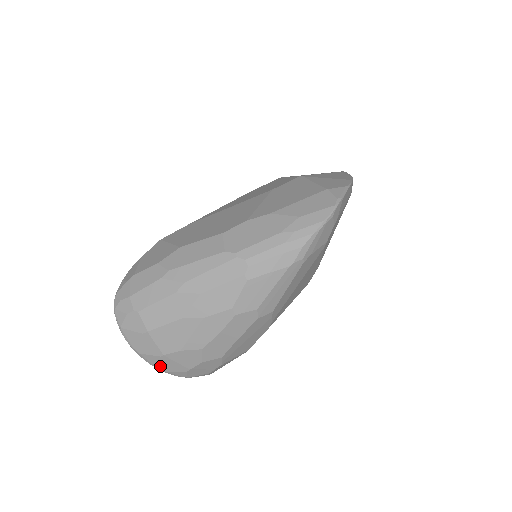
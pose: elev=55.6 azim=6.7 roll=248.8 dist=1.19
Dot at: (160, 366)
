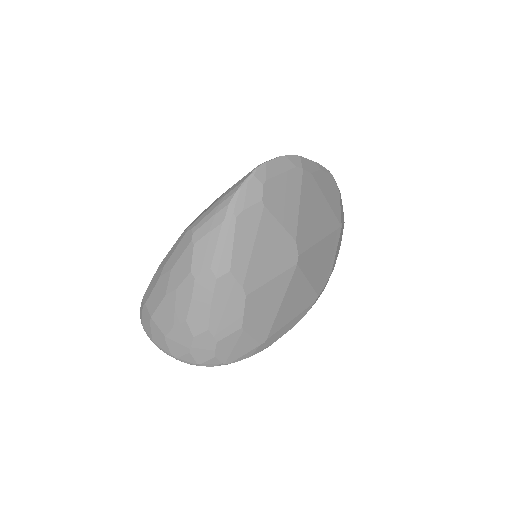
Dot at: (171, 352)
